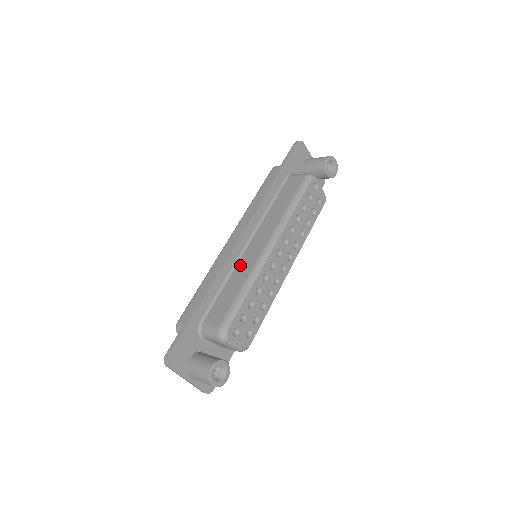
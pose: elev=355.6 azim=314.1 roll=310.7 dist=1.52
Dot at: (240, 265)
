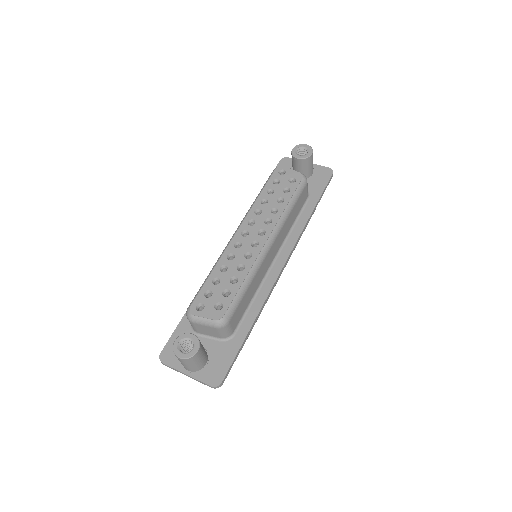
Dot at: occluded
